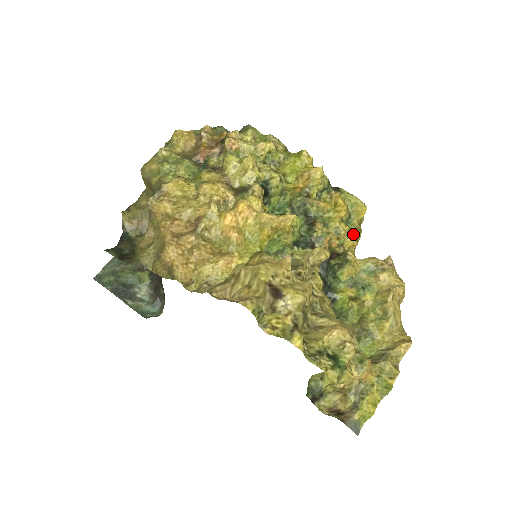
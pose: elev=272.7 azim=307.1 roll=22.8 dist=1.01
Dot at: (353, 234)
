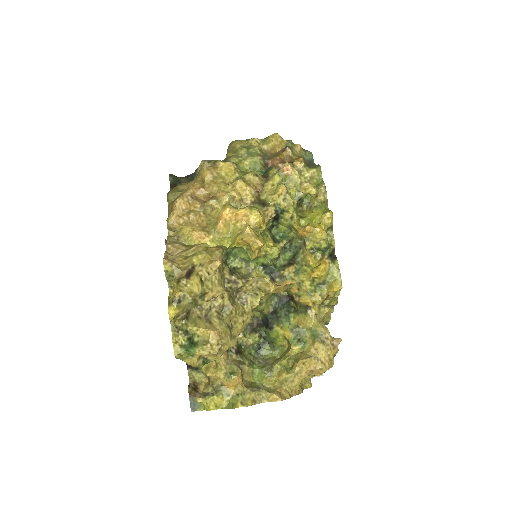
Dot at: (314, 296)
